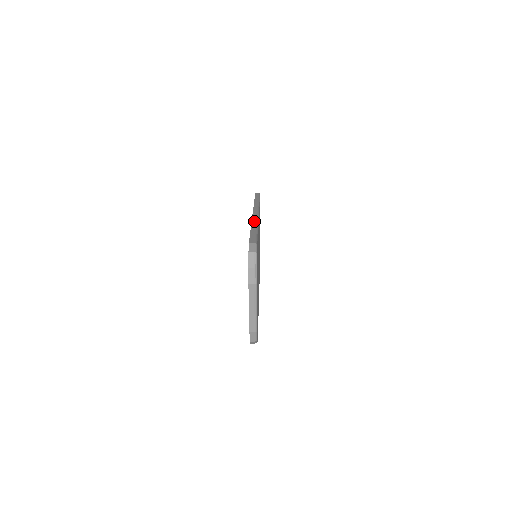
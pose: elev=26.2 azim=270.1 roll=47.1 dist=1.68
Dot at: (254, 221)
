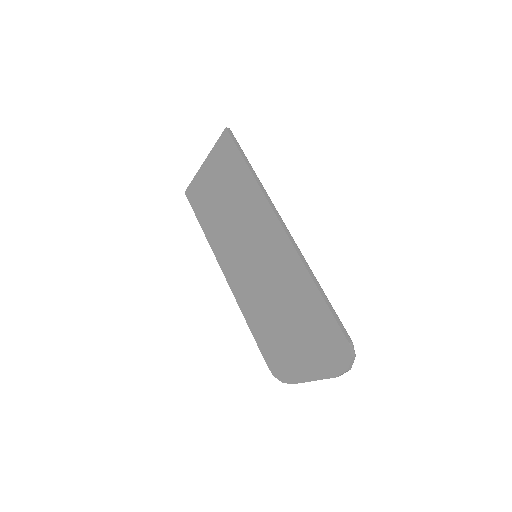
Dot at: (307, 265)
